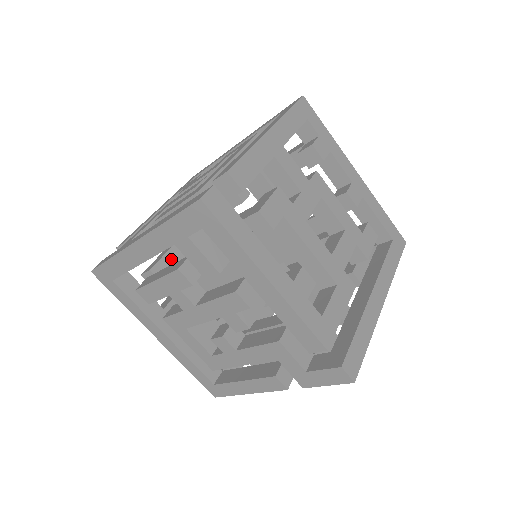
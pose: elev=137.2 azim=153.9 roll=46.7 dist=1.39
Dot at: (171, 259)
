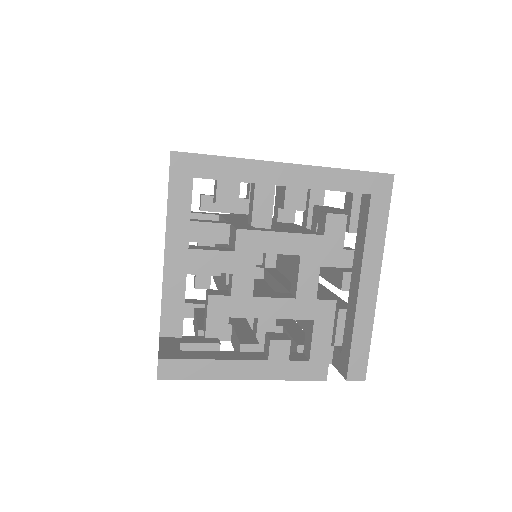
Dot at: occluded
